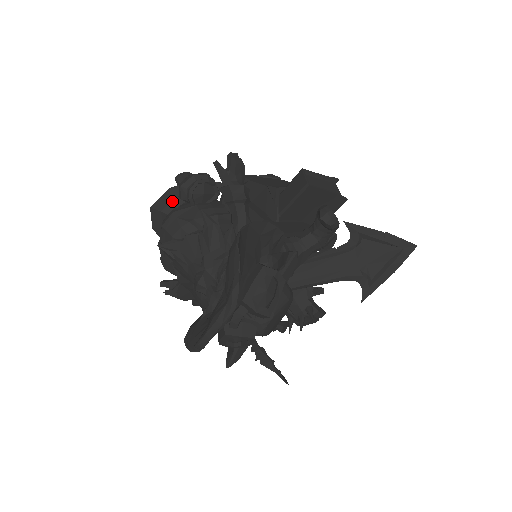
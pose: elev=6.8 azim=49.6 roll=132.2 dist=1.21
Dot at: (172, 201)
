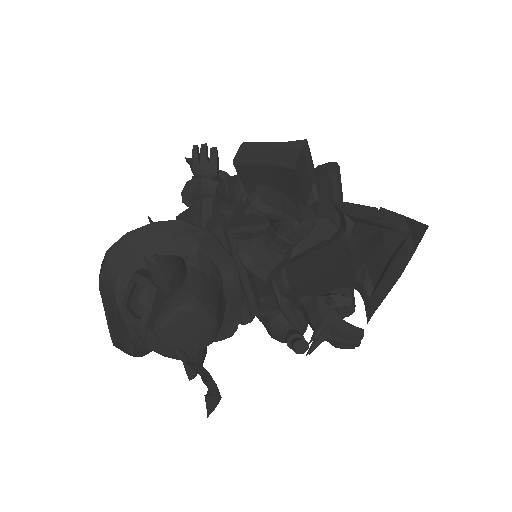
Dot at: occluded
